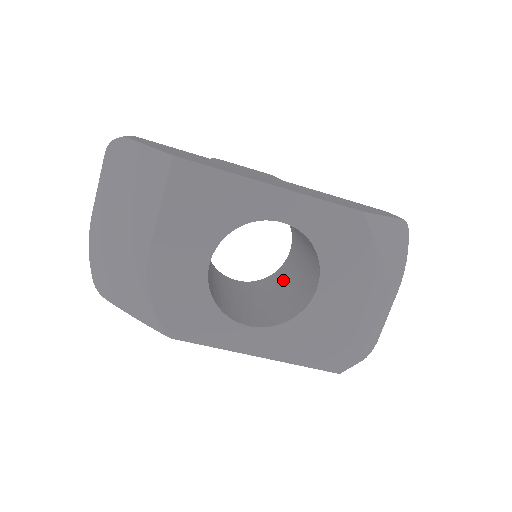
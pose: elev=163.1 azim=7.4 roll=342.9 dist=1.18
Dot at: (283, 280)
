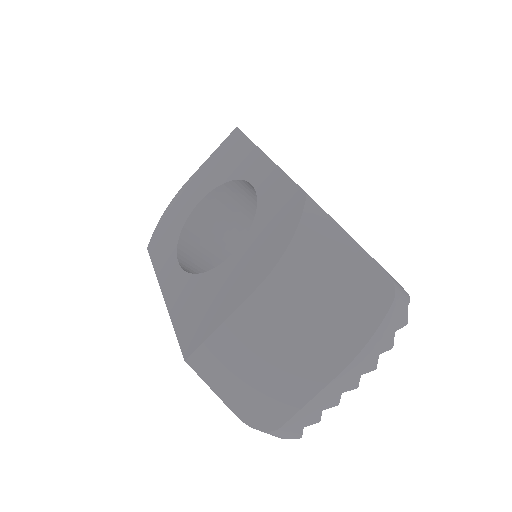
Dot at: occluded
